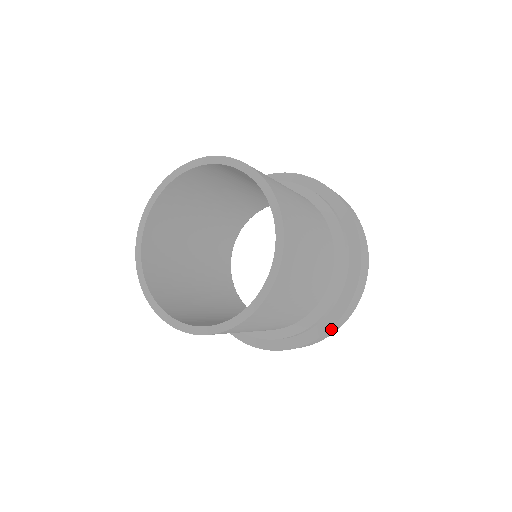
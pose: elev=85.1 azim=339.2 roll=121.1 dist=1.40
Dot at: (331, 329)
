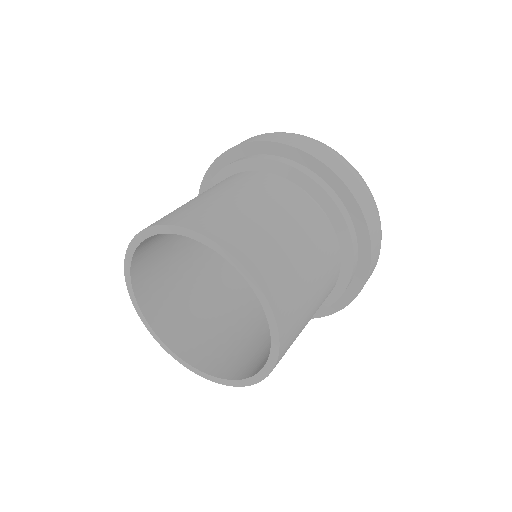
Dot at: occluded
